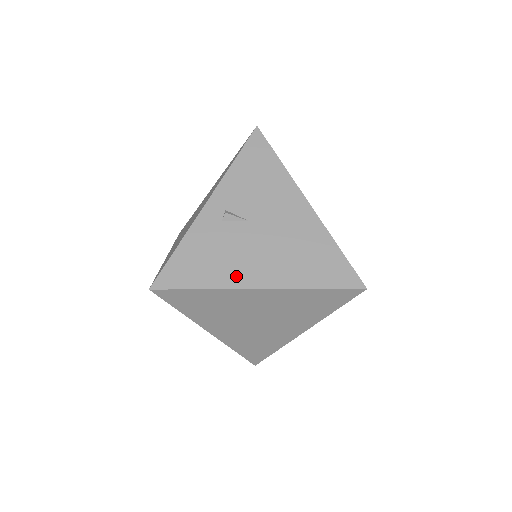
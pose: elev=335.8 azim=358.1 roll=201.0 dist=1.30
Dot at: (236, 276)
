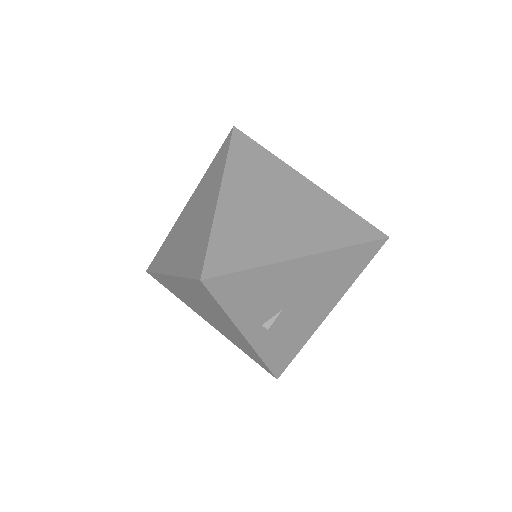
Dot at: (311, 326)
